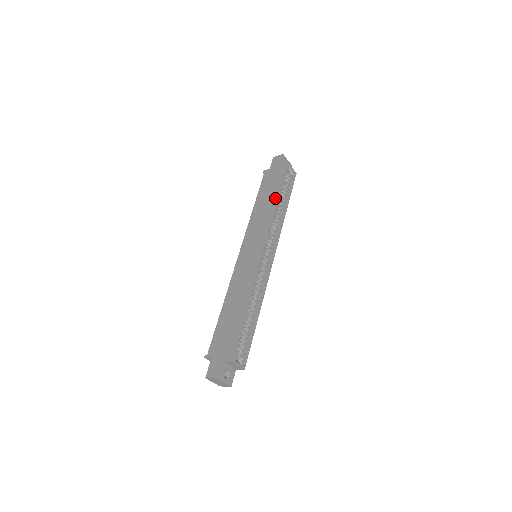
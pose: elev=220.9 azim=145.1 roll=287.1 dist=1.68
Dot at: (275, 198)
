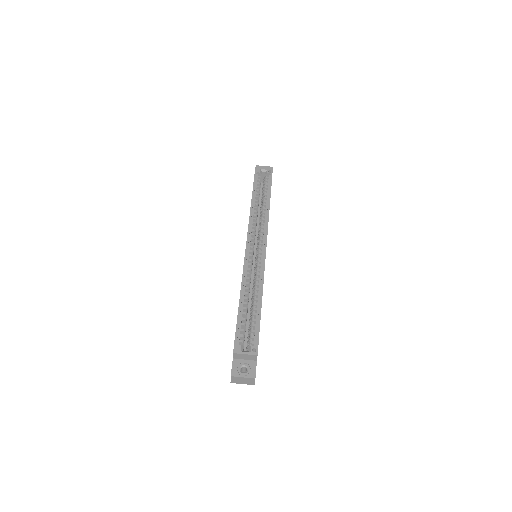
Dot at: (251, 201)
